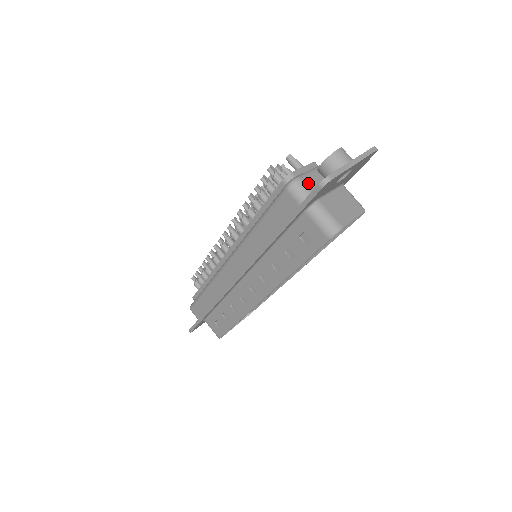
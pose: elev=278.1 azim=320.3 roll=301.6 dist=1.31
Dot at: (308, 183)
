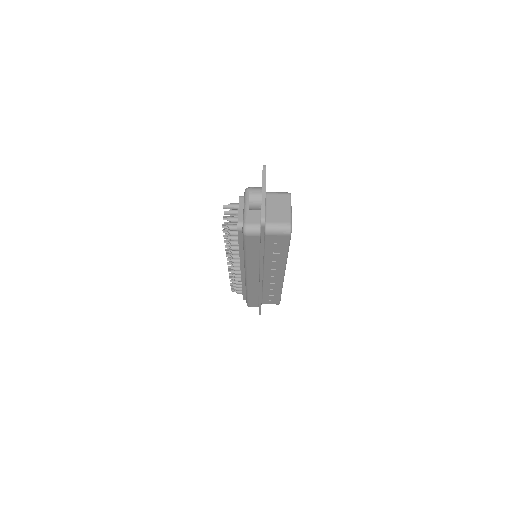
Dot at: (252, 221)
